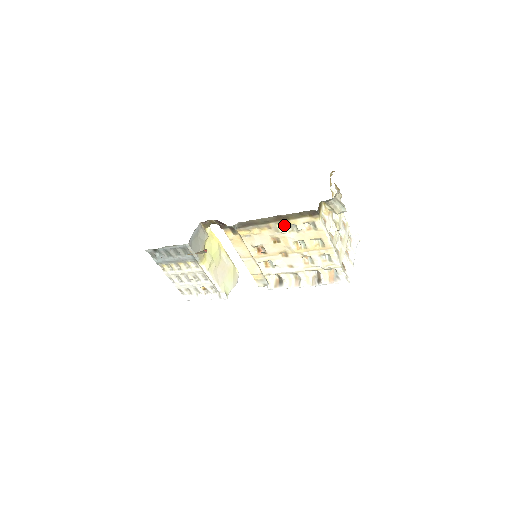
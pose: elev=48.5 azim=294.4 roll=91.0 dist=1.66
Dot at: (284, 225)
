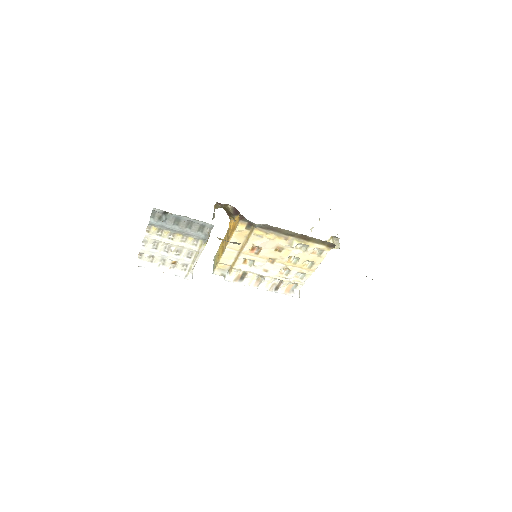
Dot at: (300, 243)
